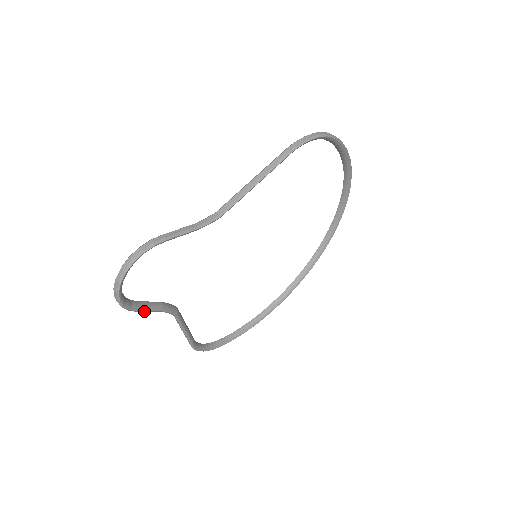
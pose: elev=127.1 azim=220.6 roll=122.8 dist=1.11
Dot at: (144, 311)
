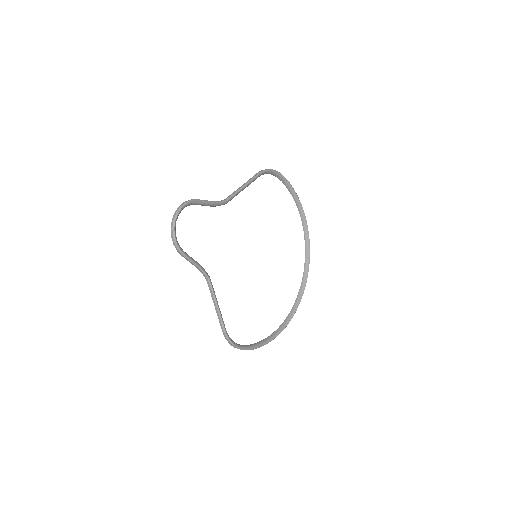
Dot at: (189, 259)
